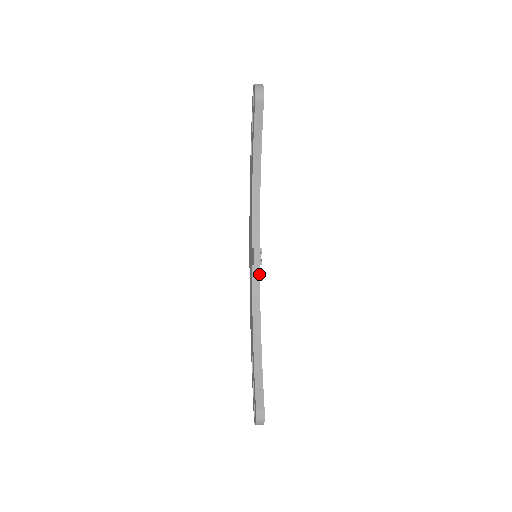
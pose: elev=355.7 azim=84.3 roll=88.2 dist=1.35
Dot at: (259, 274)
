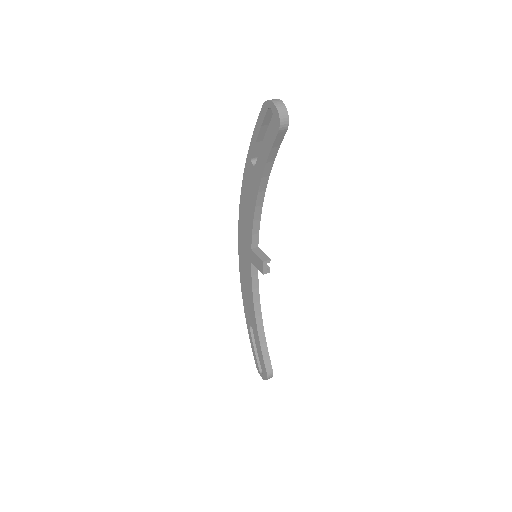
Dot at: occluded
